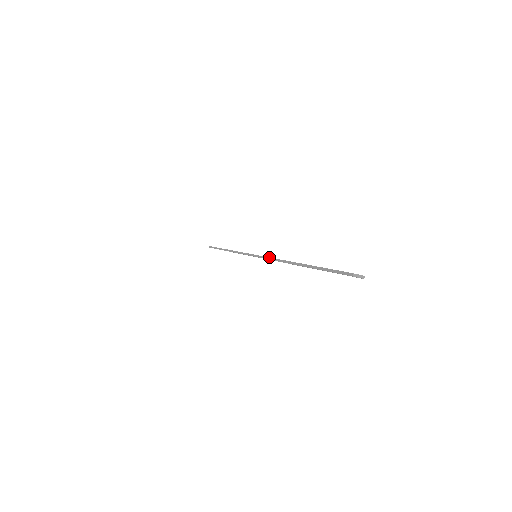
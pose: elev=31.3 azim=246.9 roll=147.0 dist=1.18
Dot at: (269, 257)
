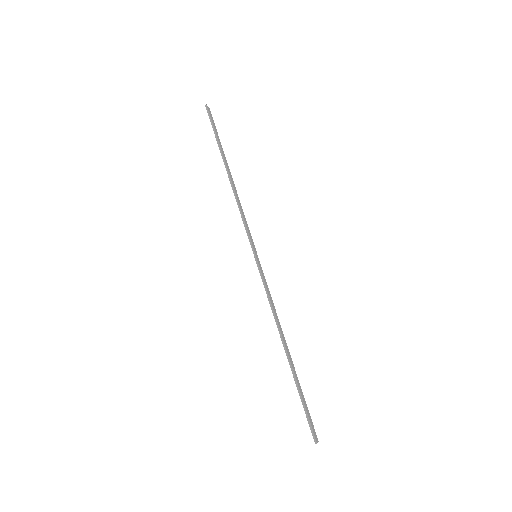
Dot at: (270, 299)
